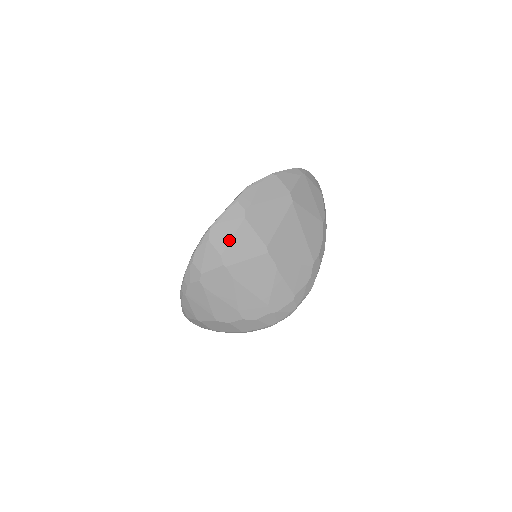
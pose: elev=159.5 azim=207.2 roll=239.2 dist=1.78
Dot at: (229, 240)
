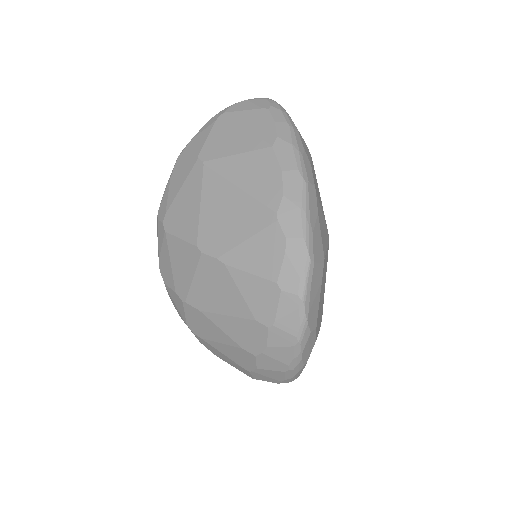
Dot at: (171, 269)
